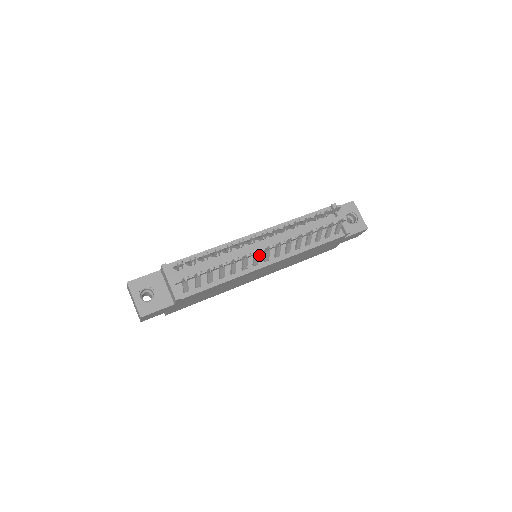
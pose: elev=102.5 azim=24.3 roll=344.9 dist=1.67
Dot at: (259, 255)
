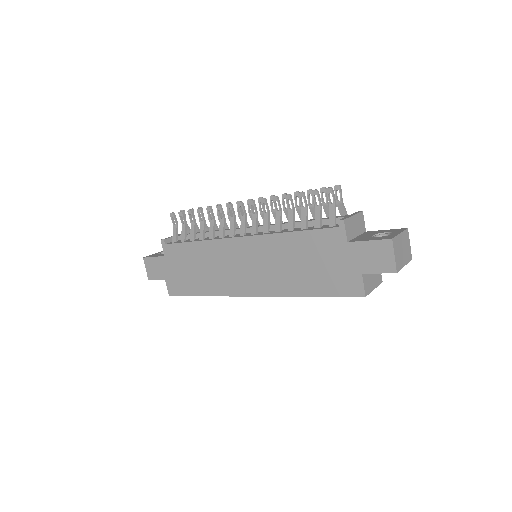
Dot at: occluded
